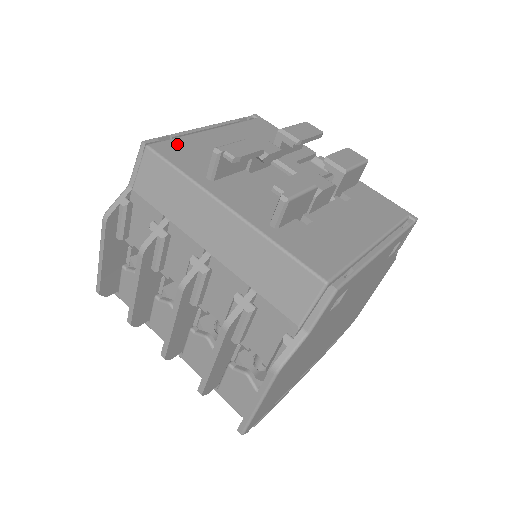
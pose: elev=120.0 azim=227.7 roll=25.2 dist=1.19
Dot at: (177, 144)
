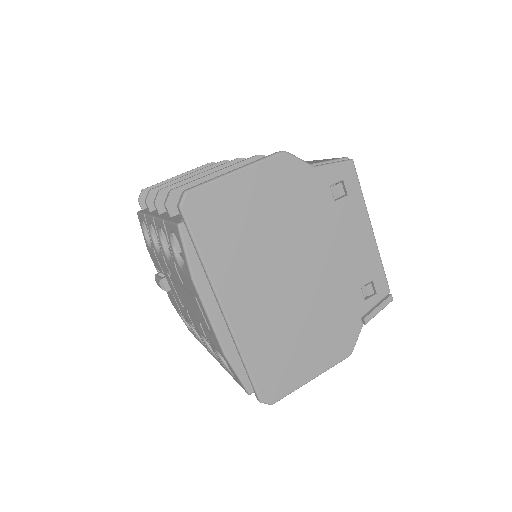
Dot at: occluded
